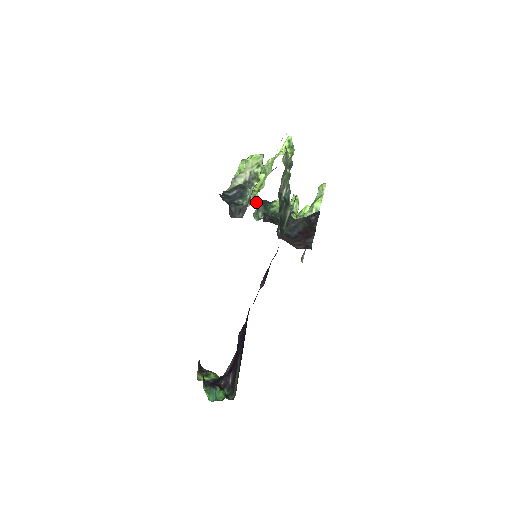
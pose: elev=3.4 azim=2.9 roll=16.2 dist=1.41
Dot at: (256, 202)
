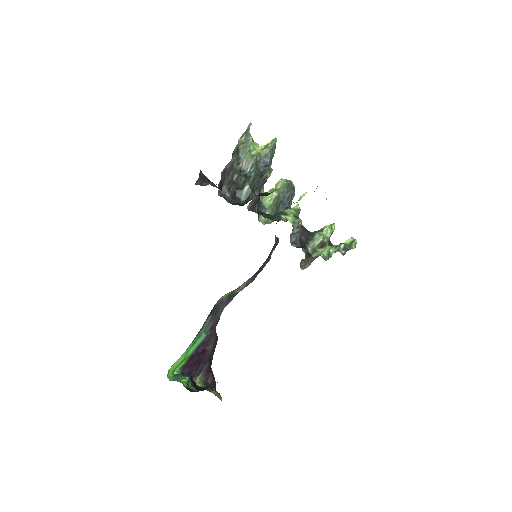
Dot at: (261, 205)
